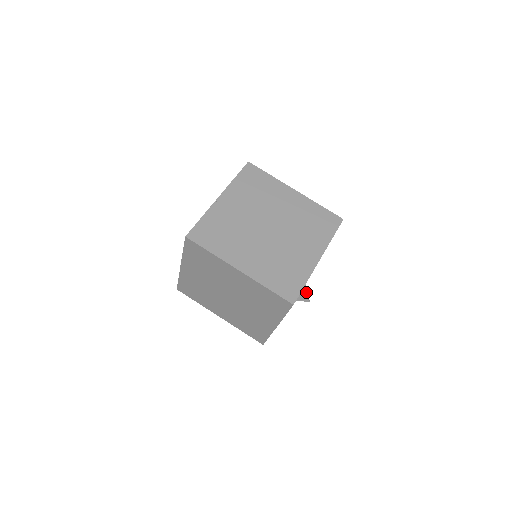
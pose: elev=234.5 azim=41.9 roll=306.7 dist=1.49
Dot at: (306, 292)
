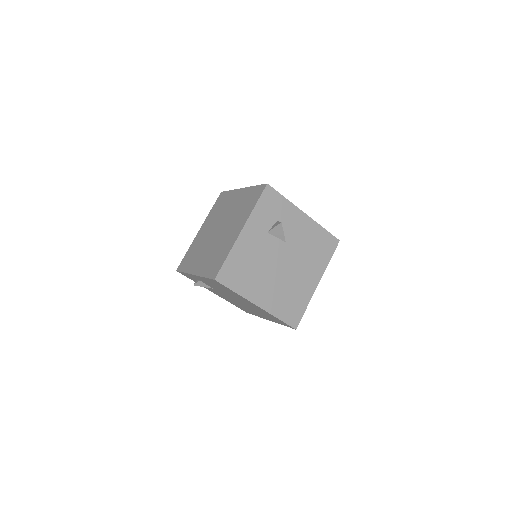
Dot at: (282, 229)
